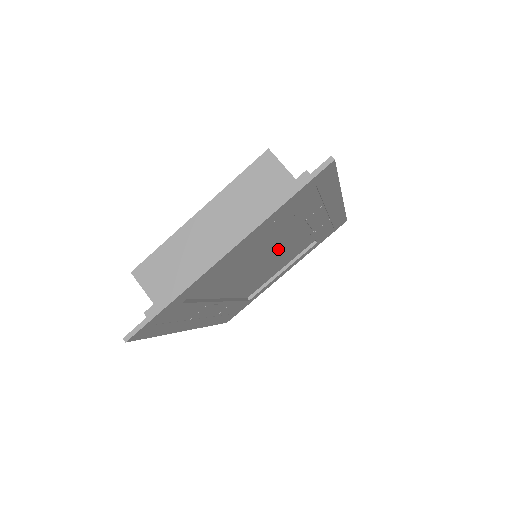
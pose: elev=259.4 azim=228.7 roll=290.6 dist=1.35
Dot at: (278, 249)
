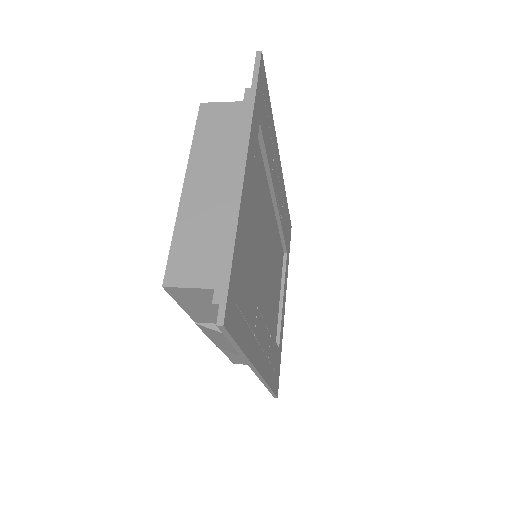
Dot at: (269, 235)
